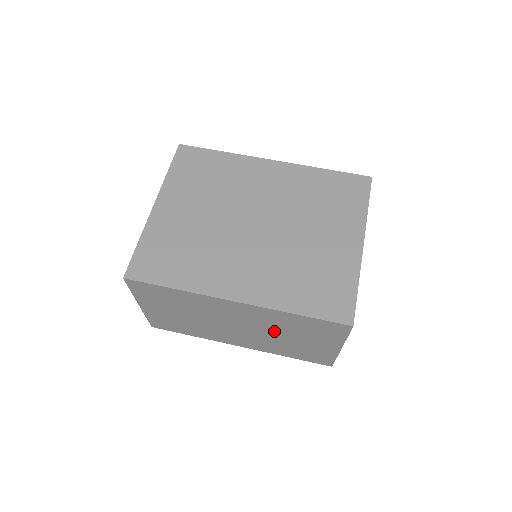
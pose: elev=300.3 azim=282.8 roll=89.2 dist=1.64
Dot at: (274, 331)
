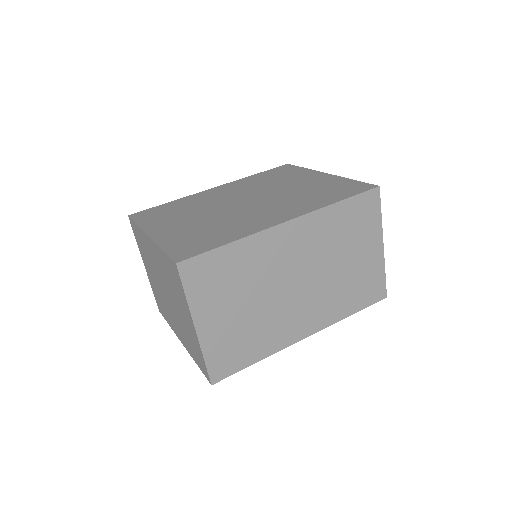
Dot at: (329, 260)
